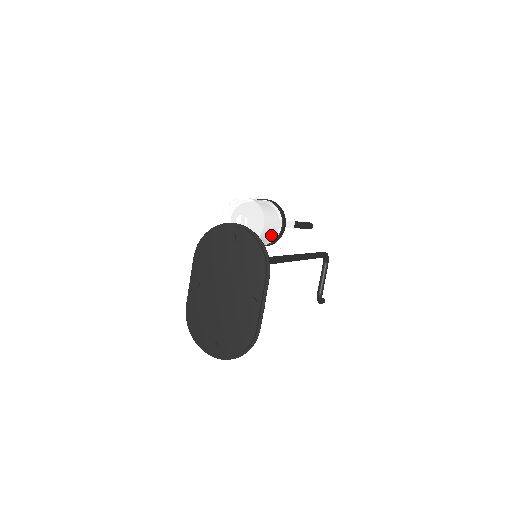
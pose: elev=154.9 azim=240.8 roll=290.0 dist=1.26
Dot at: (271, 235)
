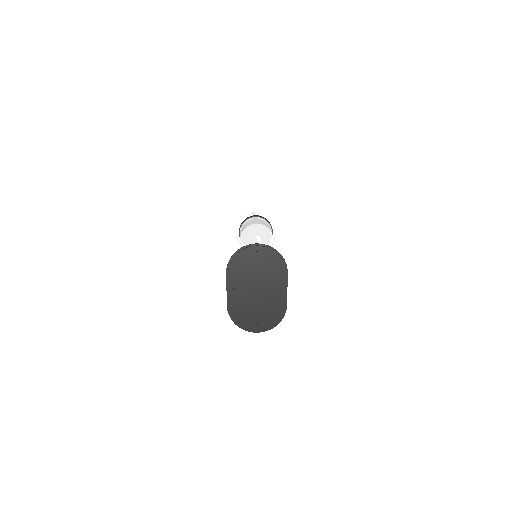
Dot at: occluded
